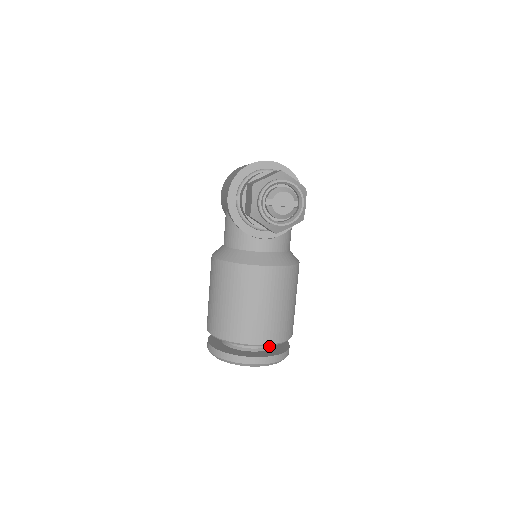
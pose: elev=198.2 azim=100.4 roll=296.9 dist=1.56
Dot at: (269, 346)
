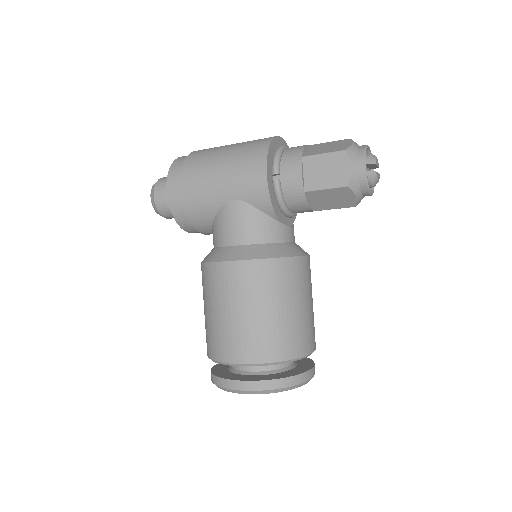
Dot at: occluded
